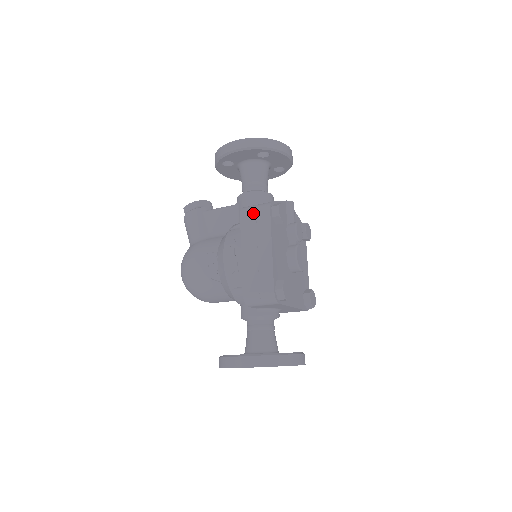
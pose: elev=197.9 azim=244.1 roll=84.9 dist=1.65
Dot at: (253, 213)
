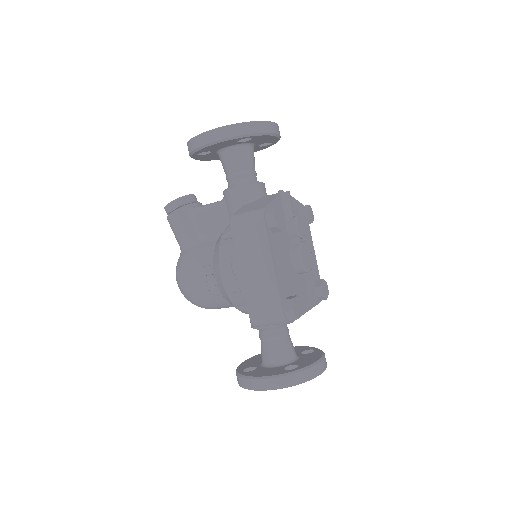
Dot at: (245, 225)
